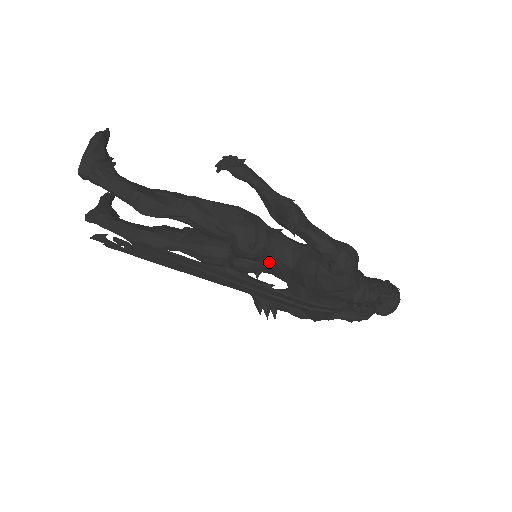
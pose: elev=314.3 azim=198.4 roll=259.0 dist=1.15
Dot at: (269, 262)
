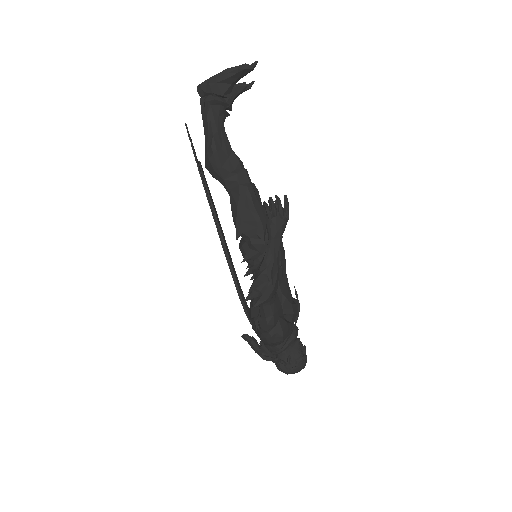
Dot at: occluded
